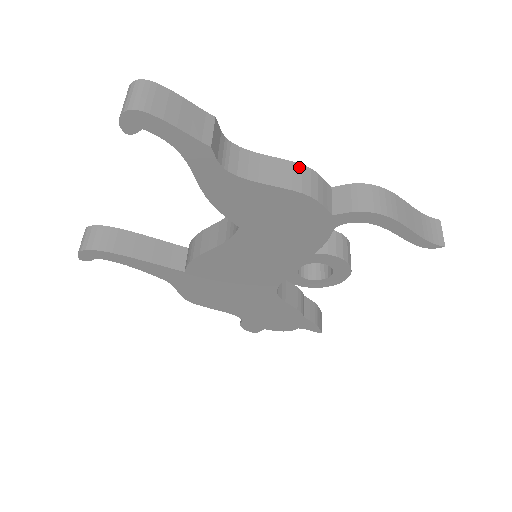
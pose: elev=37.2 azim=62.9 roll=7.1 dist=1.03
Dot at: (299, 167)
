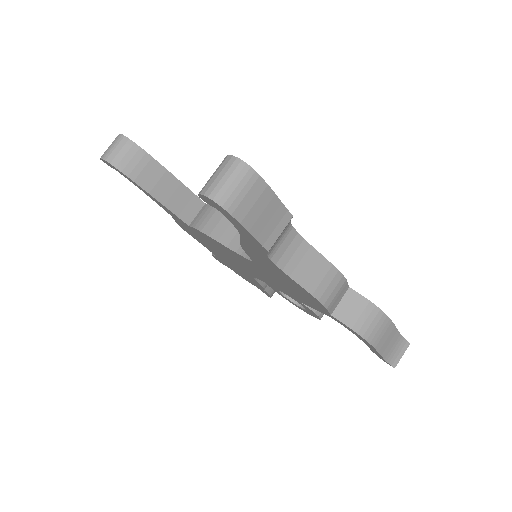
Dot at: (334, 272)
